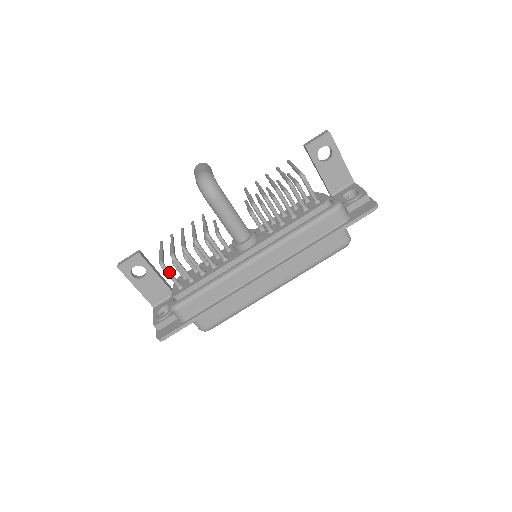
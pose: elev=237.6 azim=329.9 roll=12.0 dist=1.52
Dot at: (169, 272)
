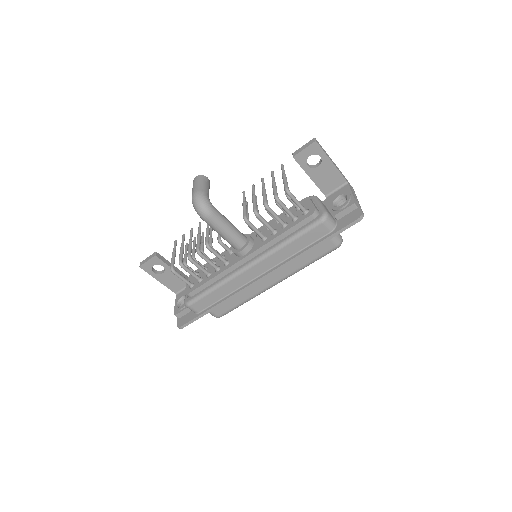
Dot at: (179, 276)
